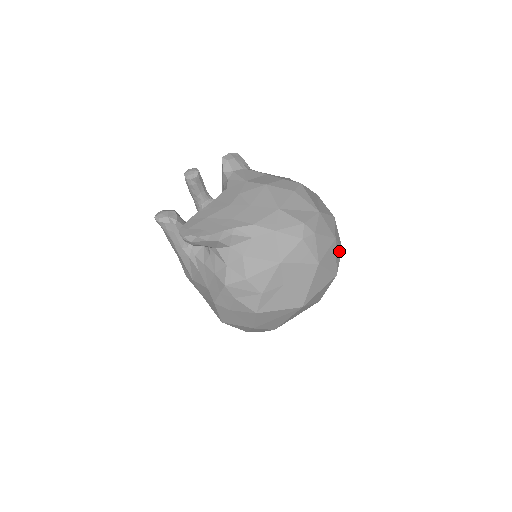
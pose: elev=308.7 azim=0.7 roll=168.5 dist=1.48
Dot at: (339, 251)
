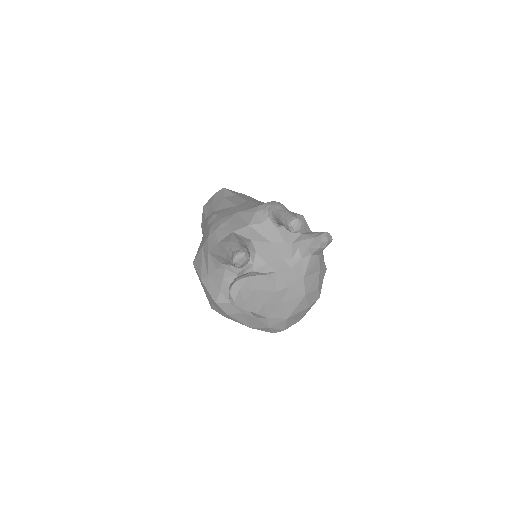
Dot at: occluded
